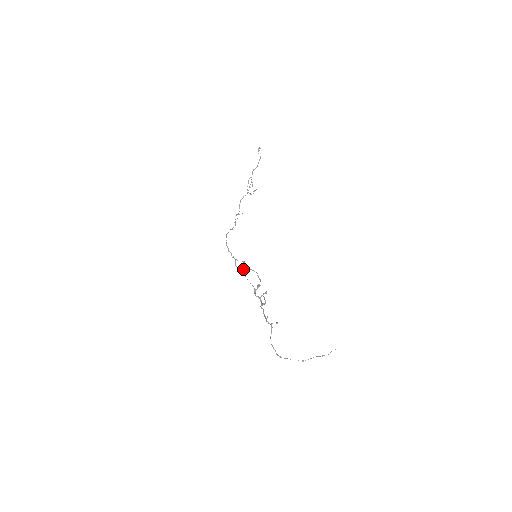
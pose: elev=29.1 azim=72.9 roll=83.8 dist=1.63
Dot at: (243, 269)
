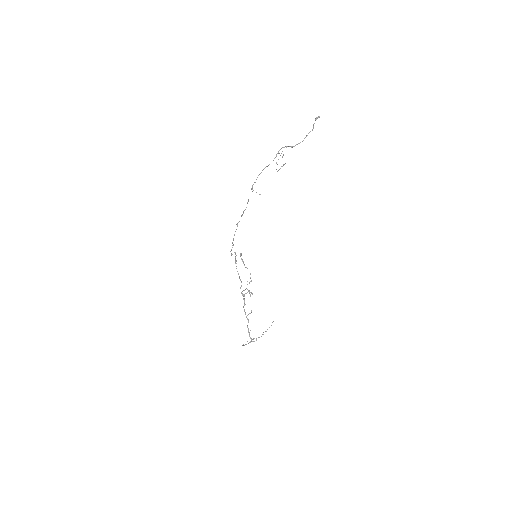
Dot at: occluded
